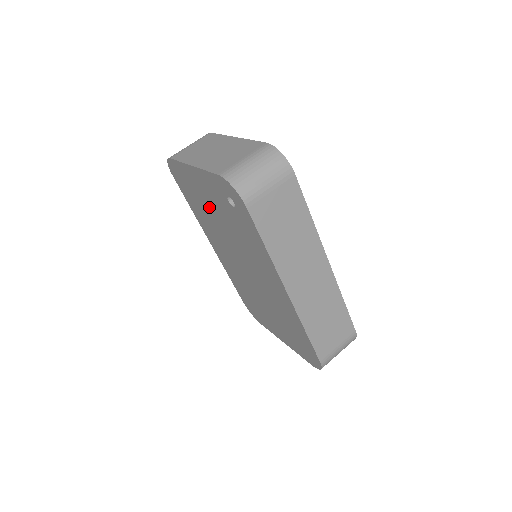
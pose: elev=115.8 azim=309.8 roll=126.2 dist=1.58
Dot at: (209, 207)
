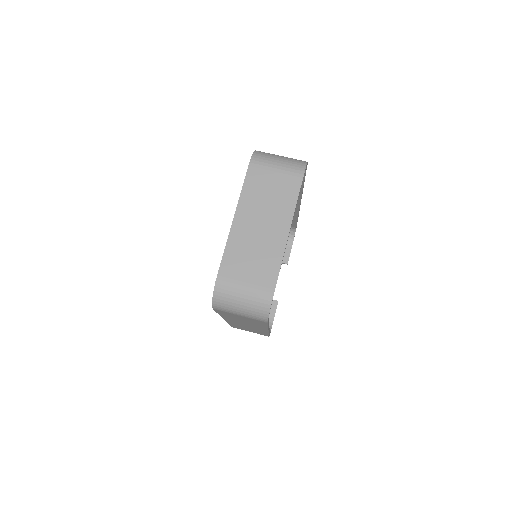
Dot at: occluded
